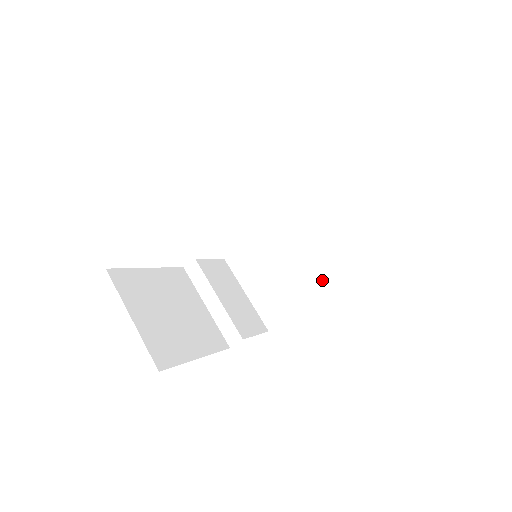
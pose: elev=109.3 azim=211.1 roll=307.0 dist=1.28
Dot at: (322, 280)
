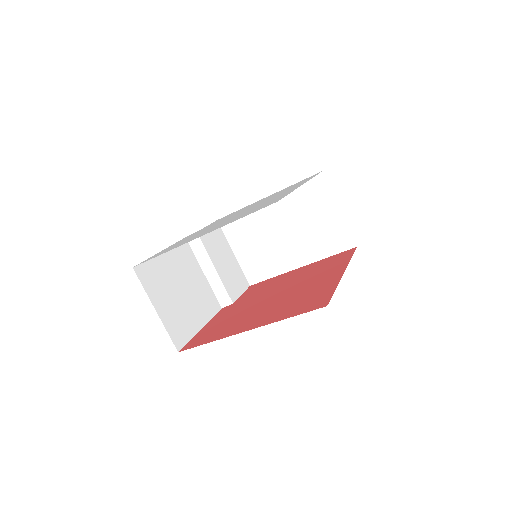
Dot at: (301, 258)
